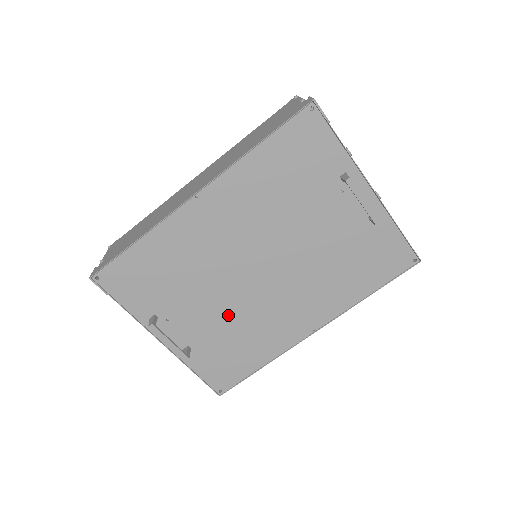
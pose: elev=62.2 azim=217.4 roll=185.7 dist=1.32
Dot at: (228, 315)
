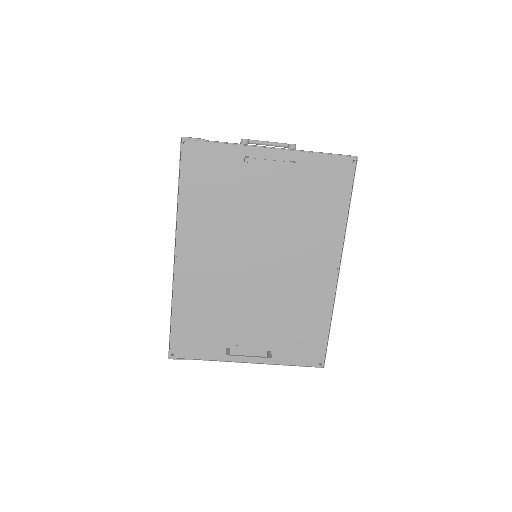
Dot at: (271, 309)
